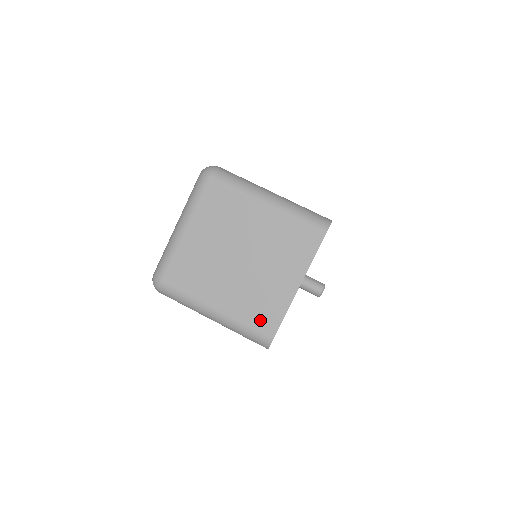
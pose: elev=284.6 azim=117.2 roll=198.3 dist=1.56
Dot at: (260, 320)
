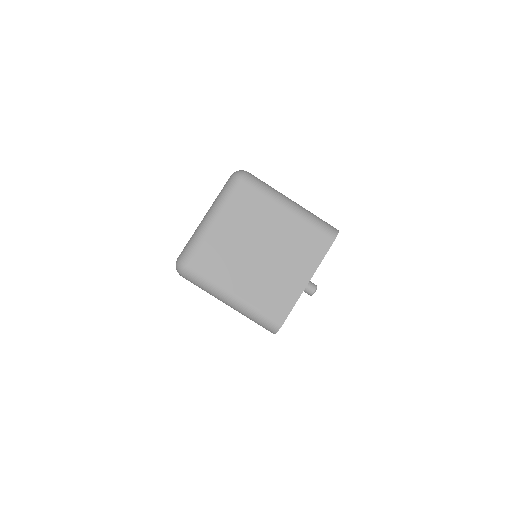
Dot at: (273, 307)
